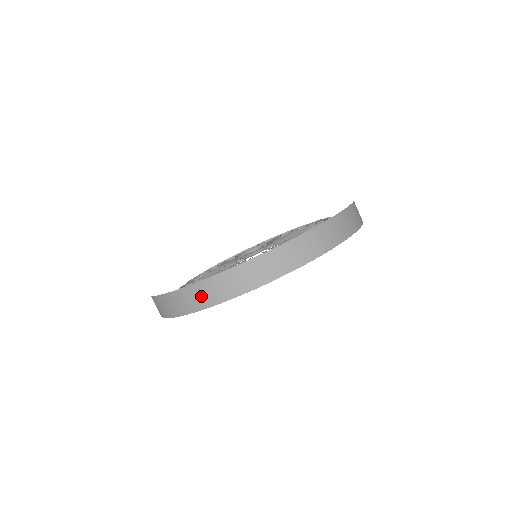
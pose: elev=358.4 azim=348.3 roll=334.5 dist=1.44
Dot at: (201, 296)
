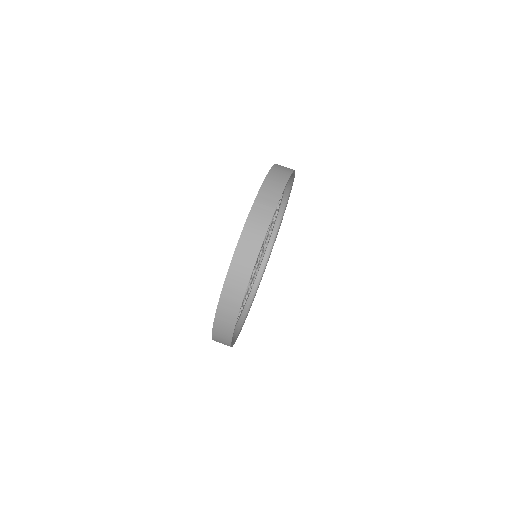
Dot at: (230, 302)
